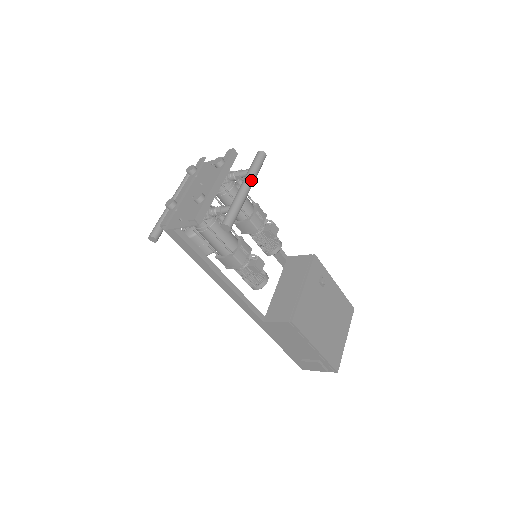
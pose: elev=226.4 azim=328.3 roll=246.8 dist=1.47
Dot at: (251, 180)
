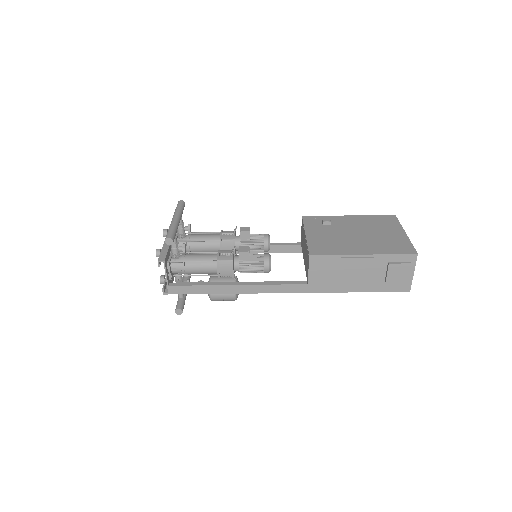
Dot at: (175, 214)
